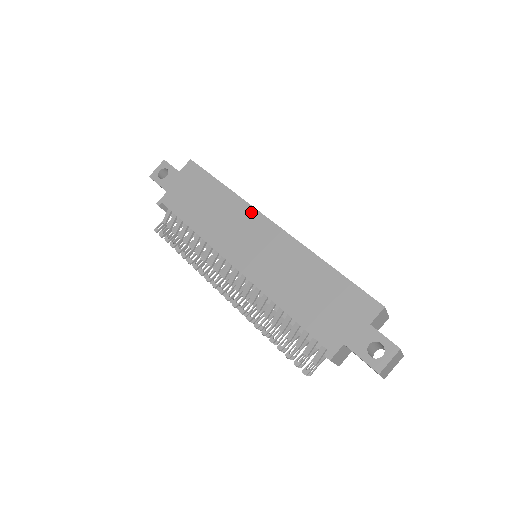
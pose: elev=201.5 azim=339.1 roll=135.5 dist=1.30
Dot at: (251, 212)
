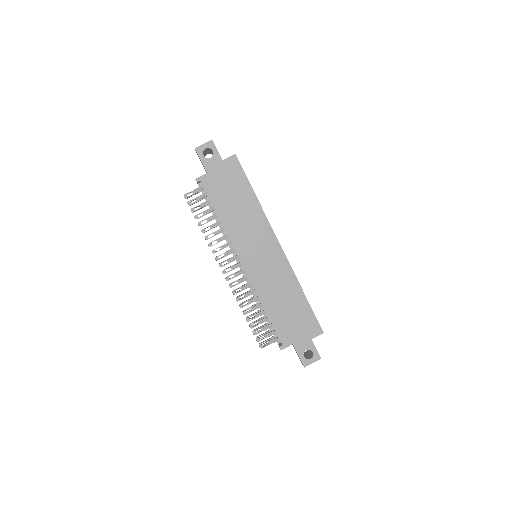
Dot at: (268, 229)
